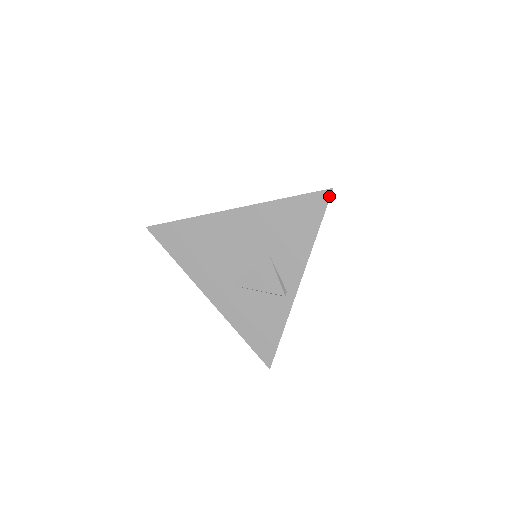
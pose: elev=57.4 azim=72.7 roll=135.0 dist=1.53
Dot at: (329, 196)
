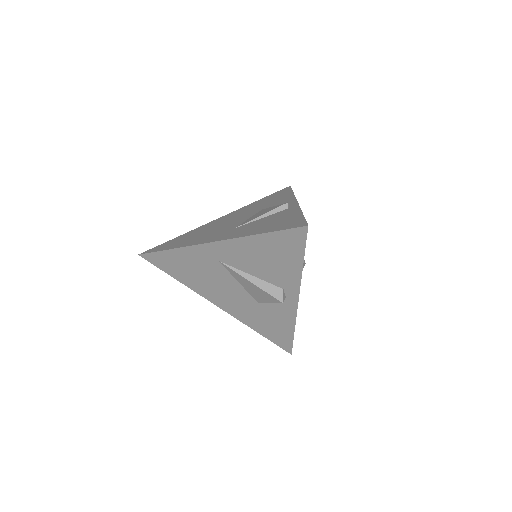
Dot at: (290, 187)
